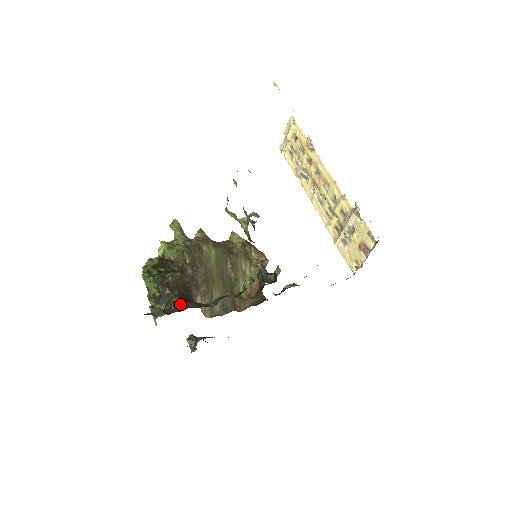
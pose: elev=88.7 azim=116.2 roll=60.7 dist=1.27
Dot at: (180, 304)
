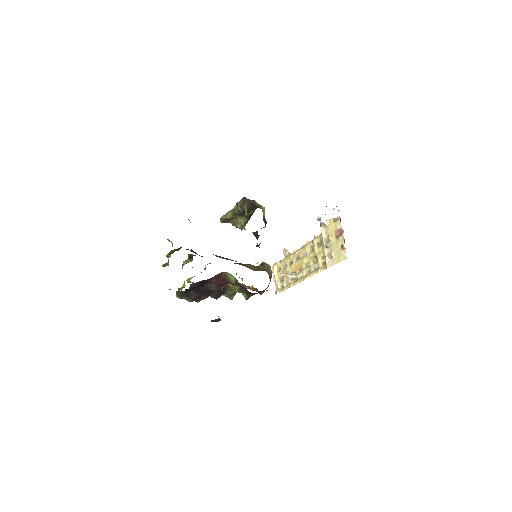
Dot at: occluded
